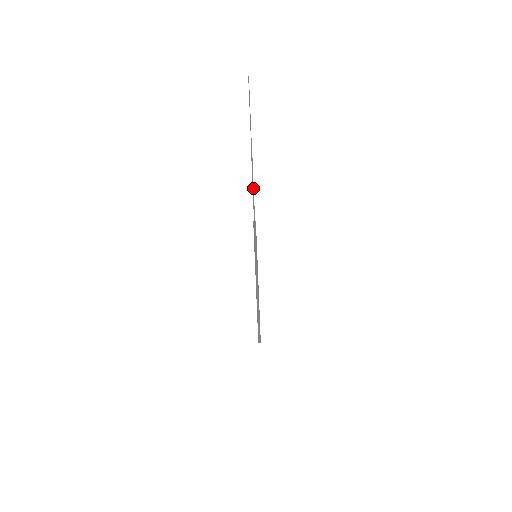
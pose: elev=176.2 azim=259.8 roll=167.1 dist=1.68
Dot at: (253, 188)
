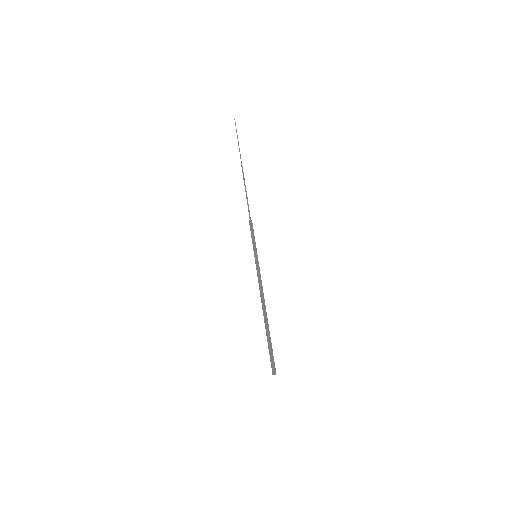
Dot at: (246, 192)
